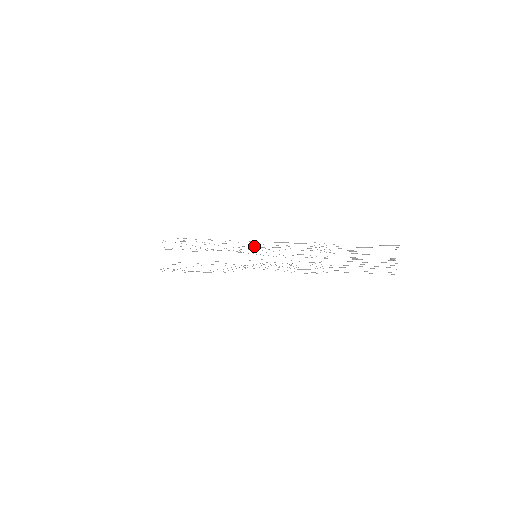
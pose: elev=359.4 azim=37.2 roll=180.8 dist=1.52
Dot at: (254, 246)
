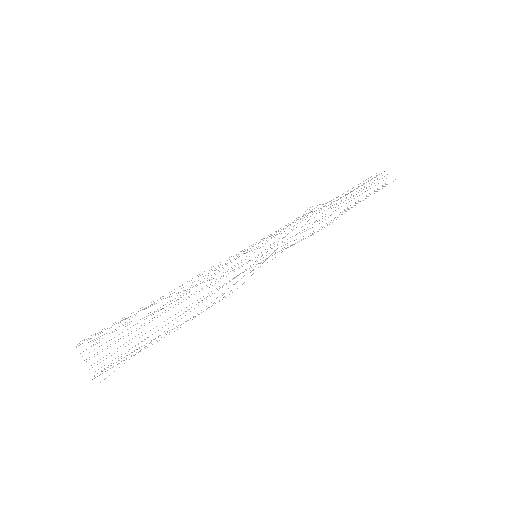
Dot at: occluded
